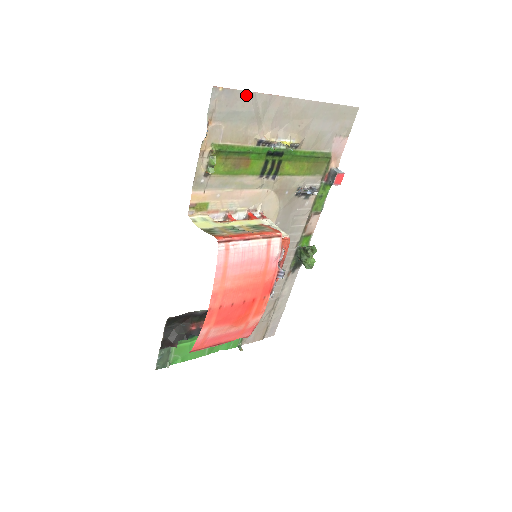
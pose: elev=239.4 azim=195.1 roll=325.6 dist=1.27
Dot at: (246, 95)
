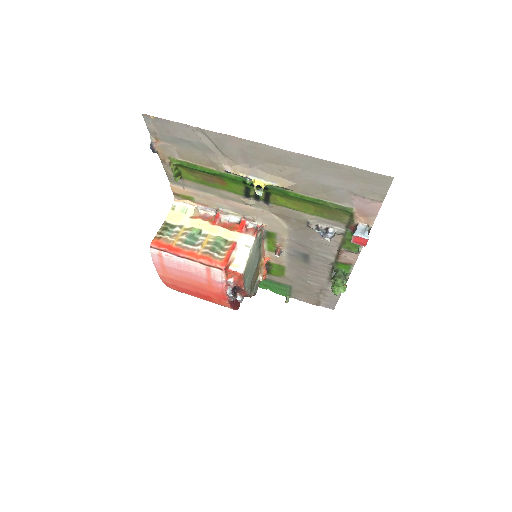
Dot at: (187, 127)
